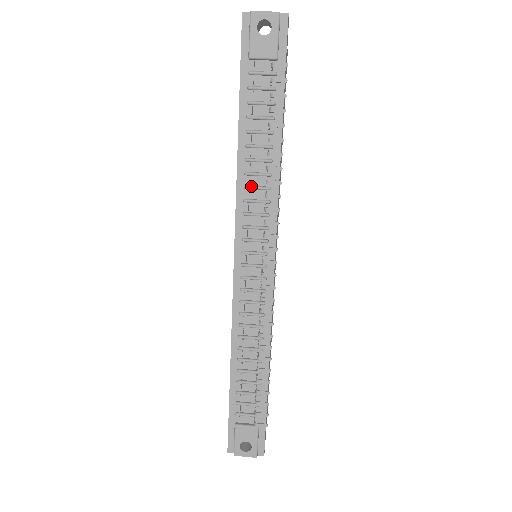
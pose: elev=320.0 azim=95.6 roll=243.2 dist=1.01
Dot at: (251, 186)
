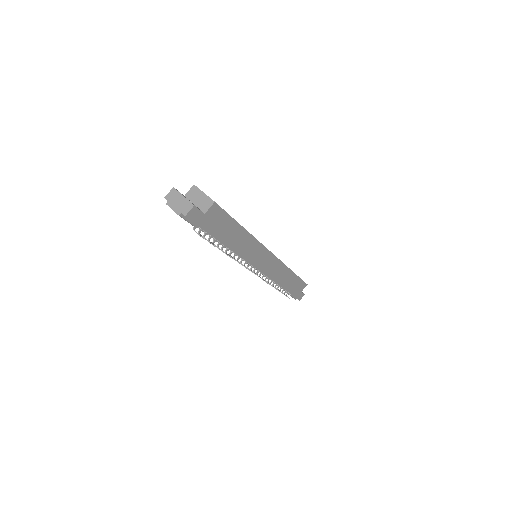
Dot at: occluded
